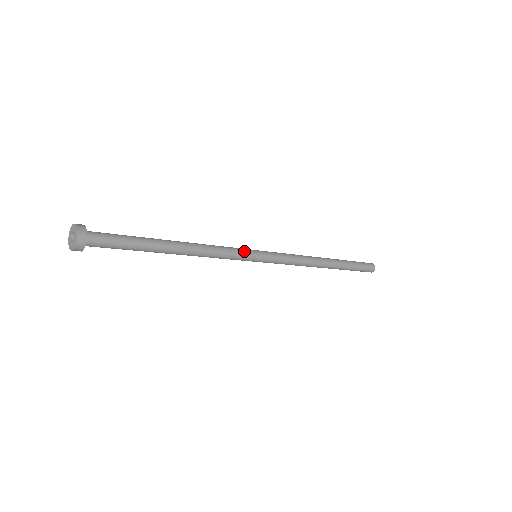
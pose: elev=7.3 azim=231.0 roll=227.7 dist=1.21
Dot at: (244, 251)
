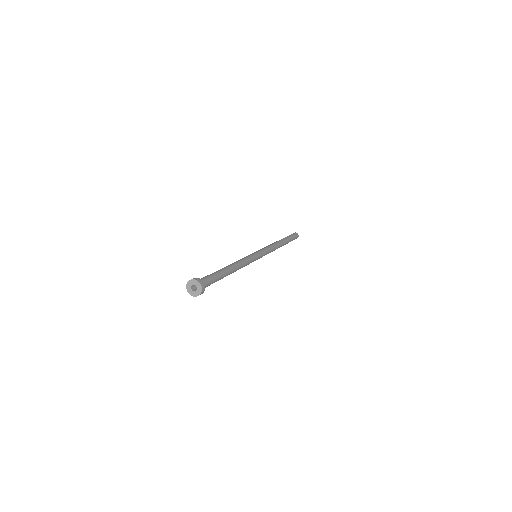
Dot at: occluded
